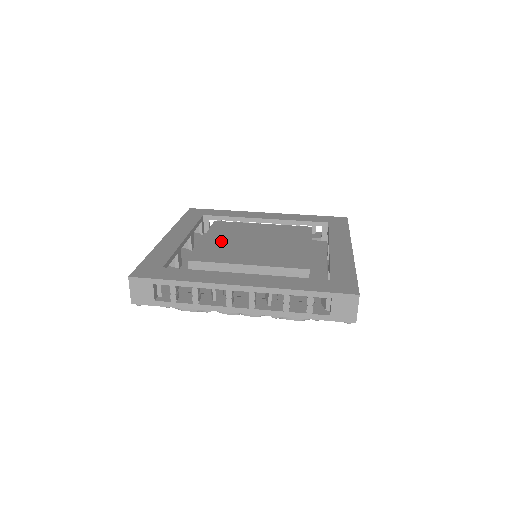
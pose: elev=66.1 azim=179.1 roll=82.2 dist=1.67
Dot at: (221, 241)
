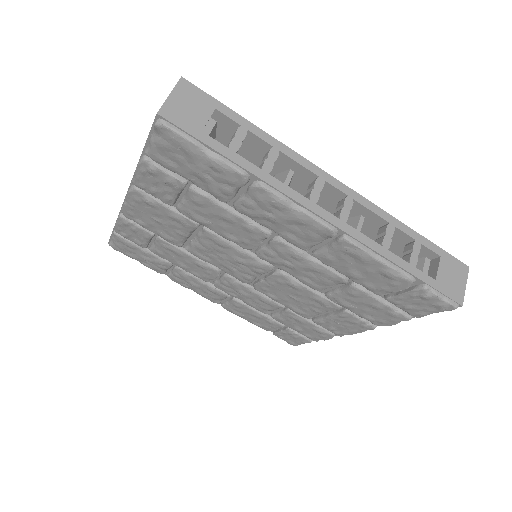
Dot at: occluded
